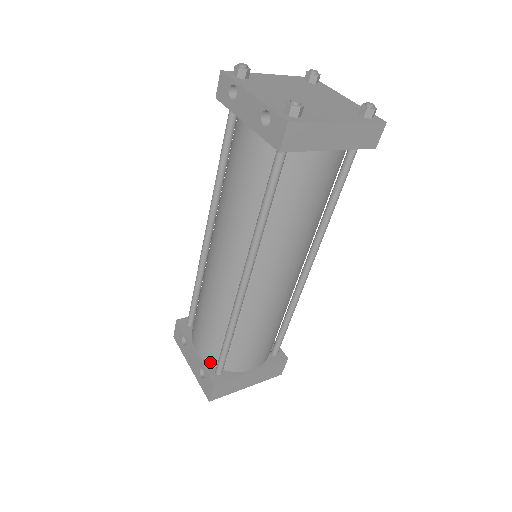
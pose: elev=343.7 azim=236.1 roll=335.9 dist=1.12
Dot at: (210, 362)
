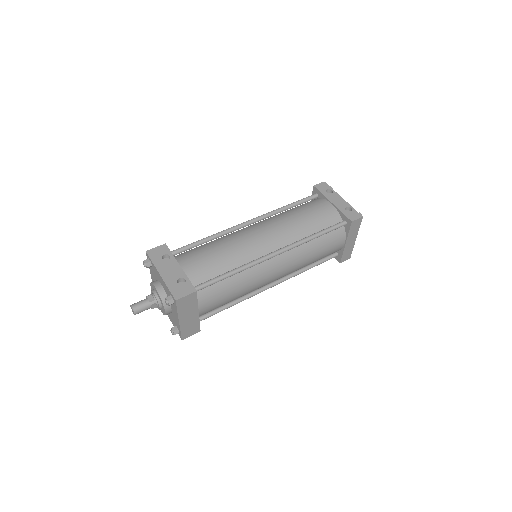
Dot at: (190, 280)
